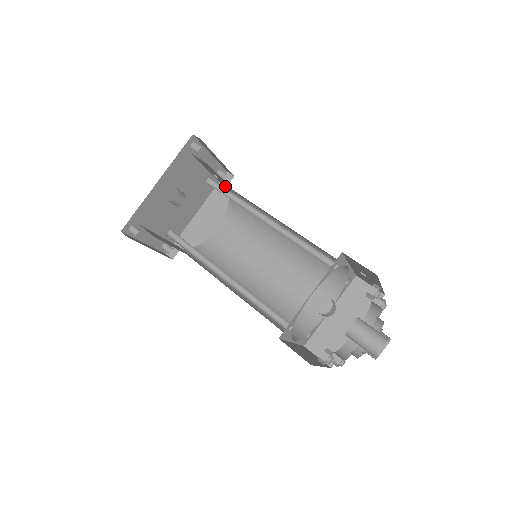
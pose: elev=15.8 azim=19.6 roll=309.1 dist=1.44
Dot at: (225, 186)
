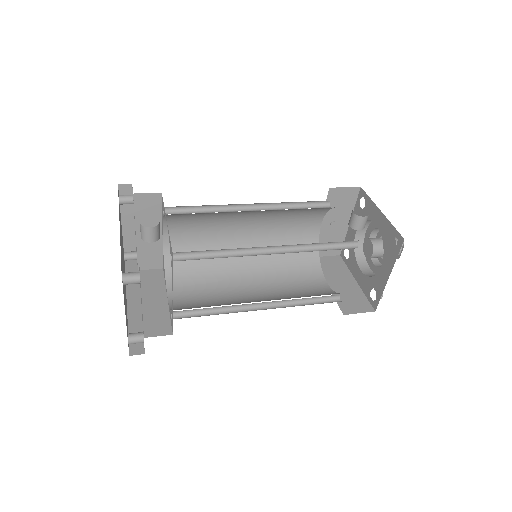
Dot at: (143, 261)
